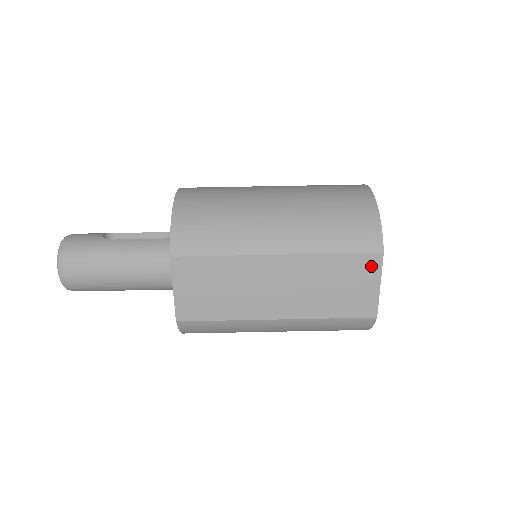
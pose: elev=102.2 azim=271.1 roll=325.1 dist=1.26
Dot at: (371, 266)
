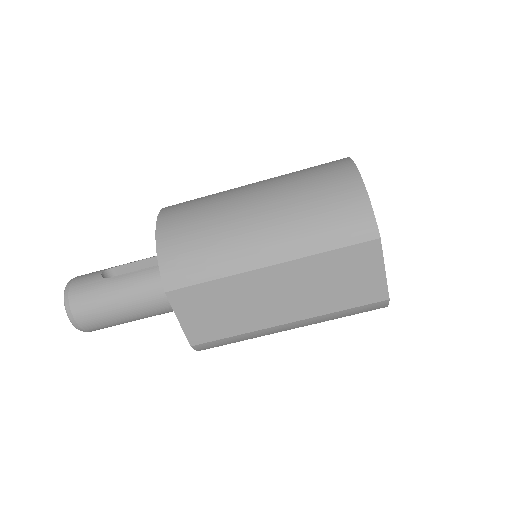
Dot at: (370, 254)
